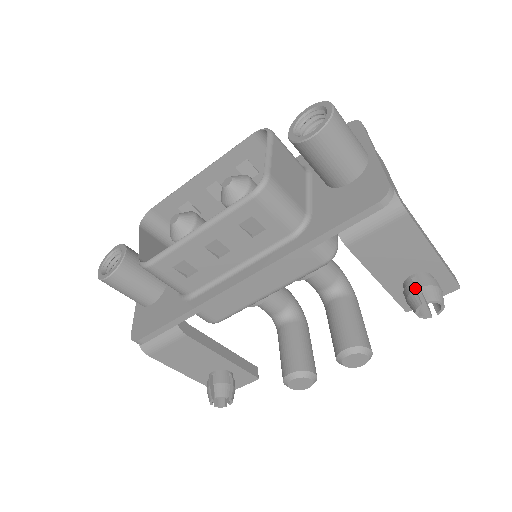
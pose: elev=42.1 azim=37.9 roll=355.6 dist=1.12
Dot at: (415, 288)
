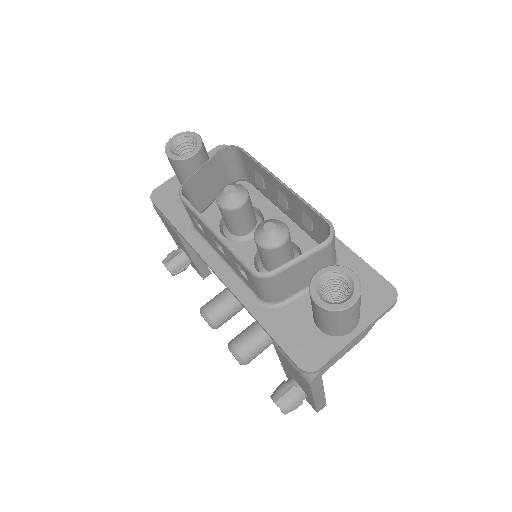
Dot at: (288, 390)
